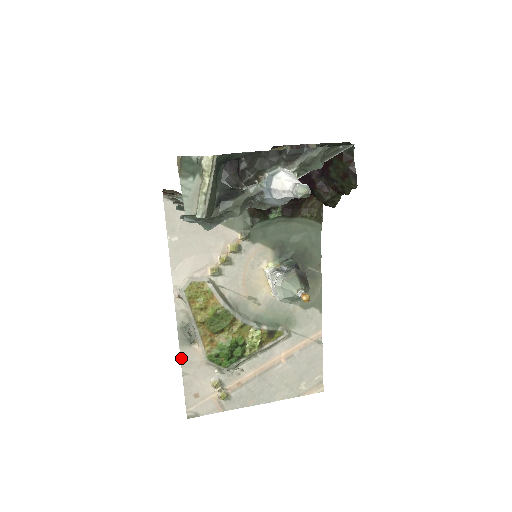
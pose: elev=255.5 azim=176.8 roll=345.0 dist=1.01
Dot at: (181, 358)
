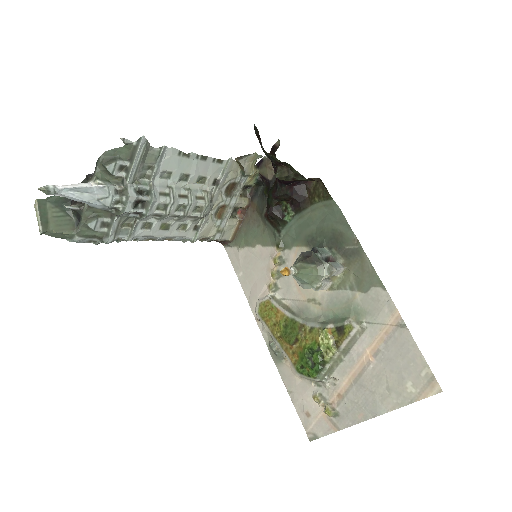
Dot at: (281, 377)
